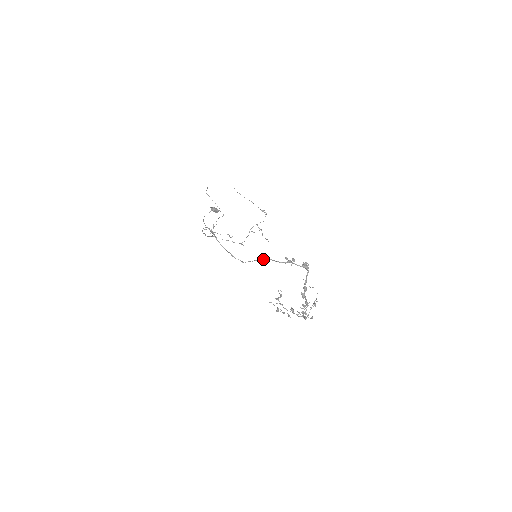
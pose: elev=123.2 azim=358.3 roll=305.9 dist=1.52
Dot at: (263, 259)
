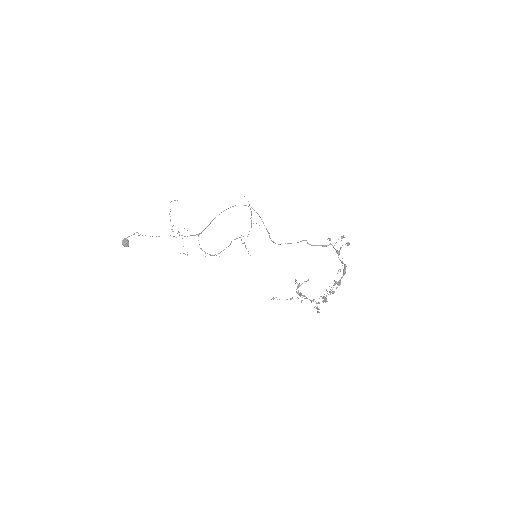
Dot at: (300, 241)
